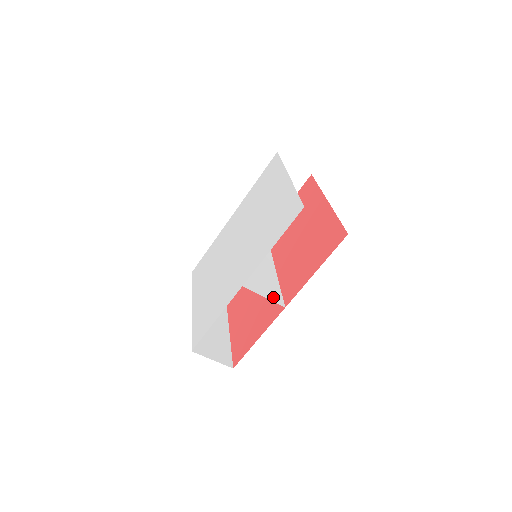
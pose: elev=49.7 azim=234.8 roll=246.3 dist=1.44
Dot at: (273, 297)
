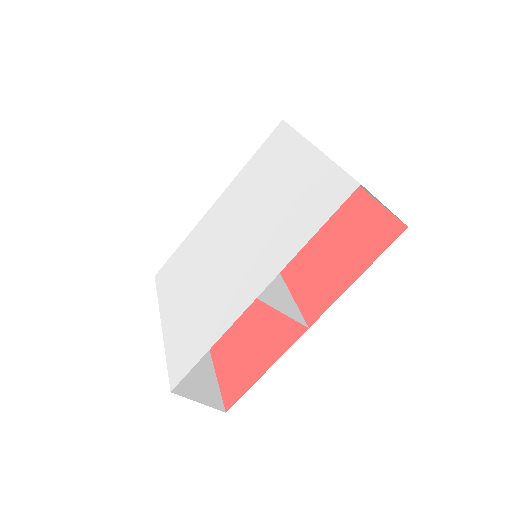
Dot at: (292, 313)
